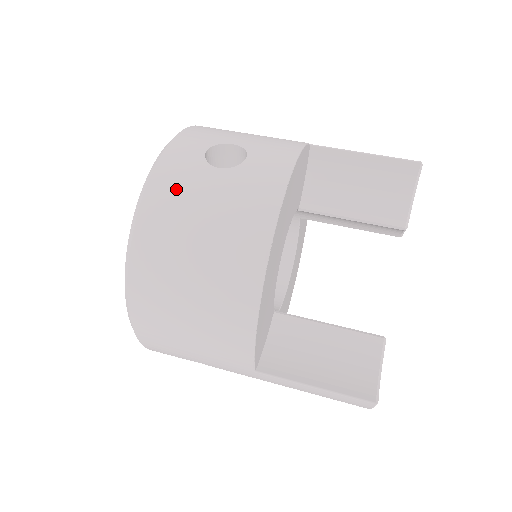
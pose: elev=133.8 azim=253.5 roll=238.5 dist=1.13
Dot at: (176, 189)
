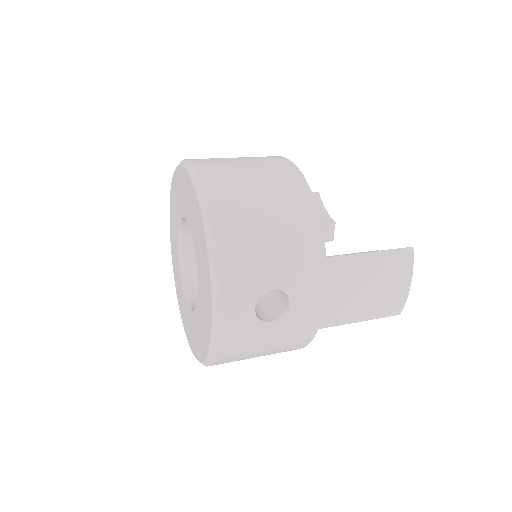
Dot at: (209, 159)
